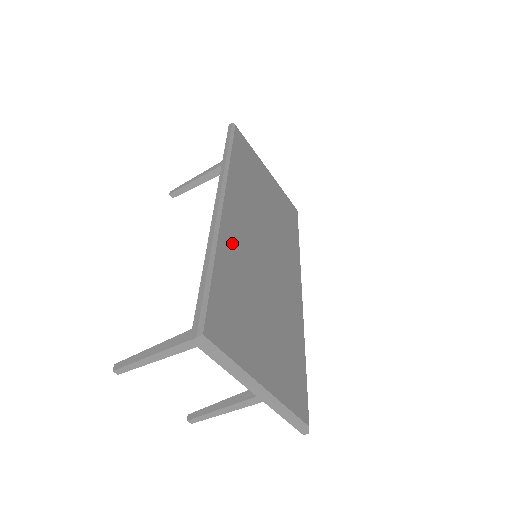
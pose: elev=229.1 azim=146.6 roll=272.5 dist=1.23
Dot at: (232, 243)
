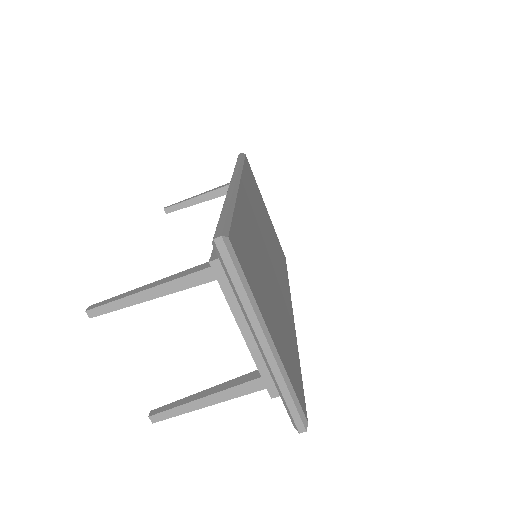
Dot at: (246, 213)
